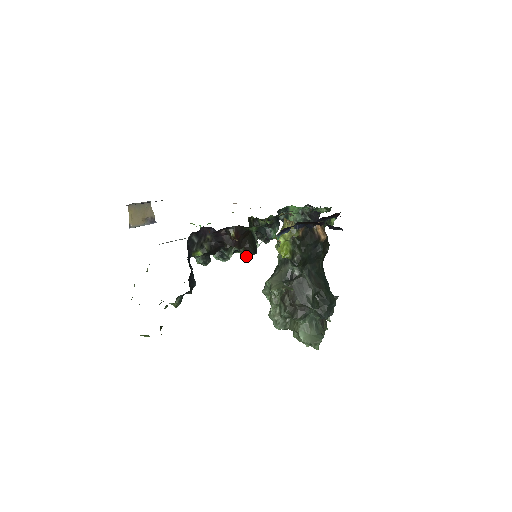
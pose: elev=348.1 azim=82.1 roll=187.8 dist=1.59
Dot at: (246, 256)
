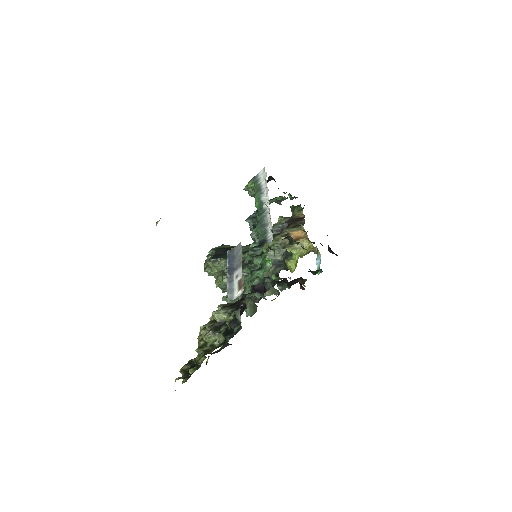
Dot at: occluded
